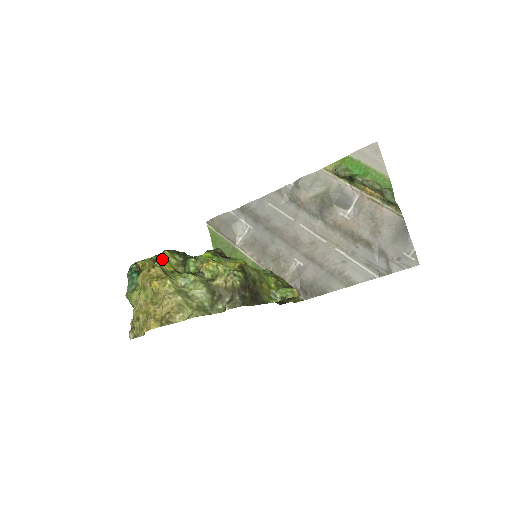
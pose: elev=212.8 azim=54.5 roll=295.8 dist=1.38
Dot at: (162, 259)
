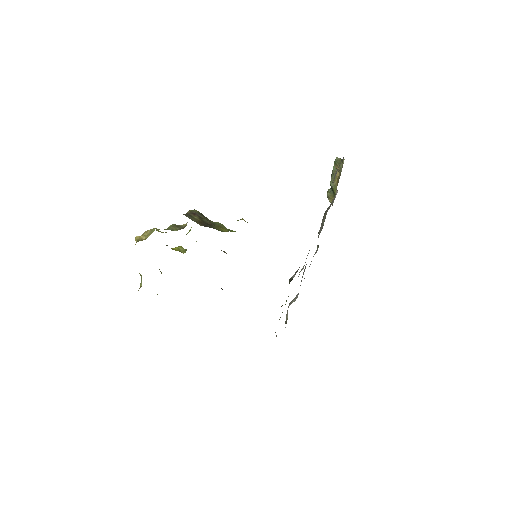
Dot at: (175, 248)
